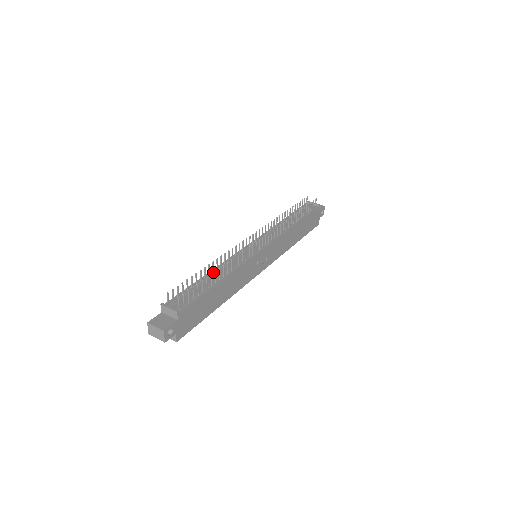
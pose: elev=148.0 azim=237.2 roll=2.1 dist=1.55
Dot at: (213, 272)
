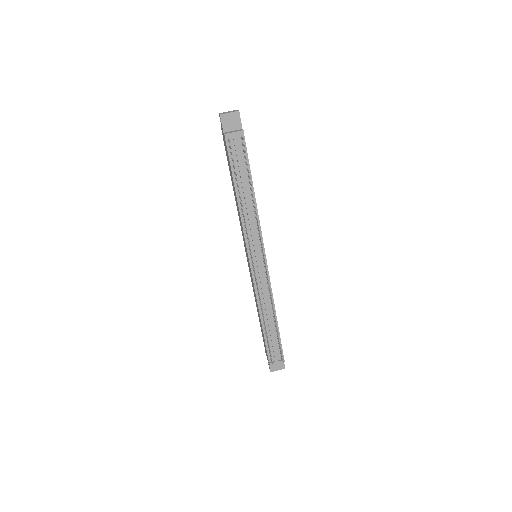
Dot at: (263, 315)
